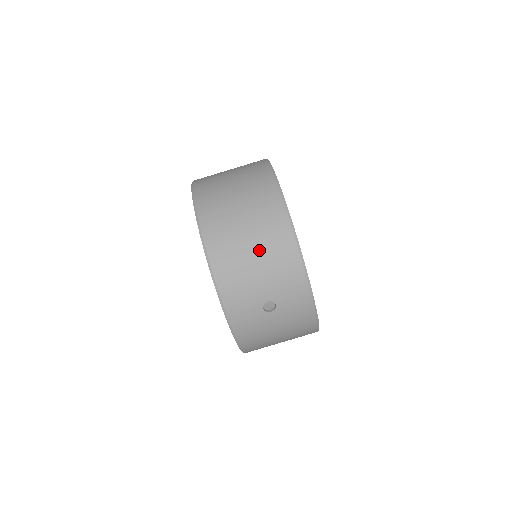
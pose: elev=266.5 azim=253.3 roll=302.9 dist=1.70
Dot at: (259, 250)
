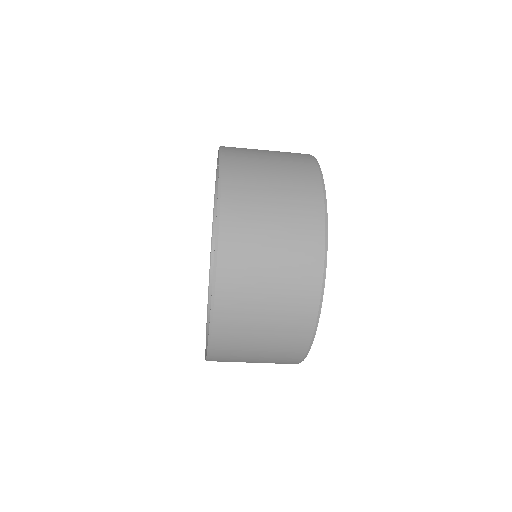
Dot at: occluded
